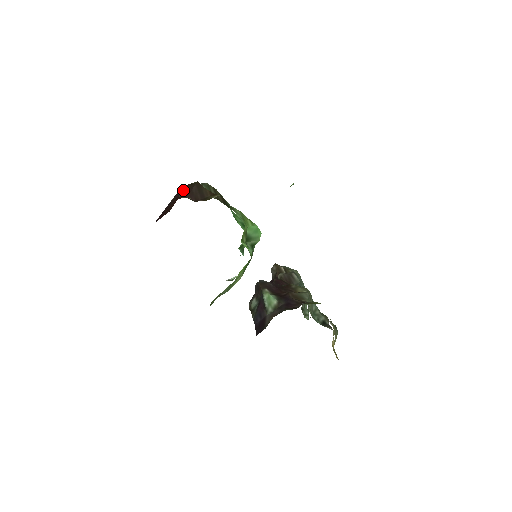
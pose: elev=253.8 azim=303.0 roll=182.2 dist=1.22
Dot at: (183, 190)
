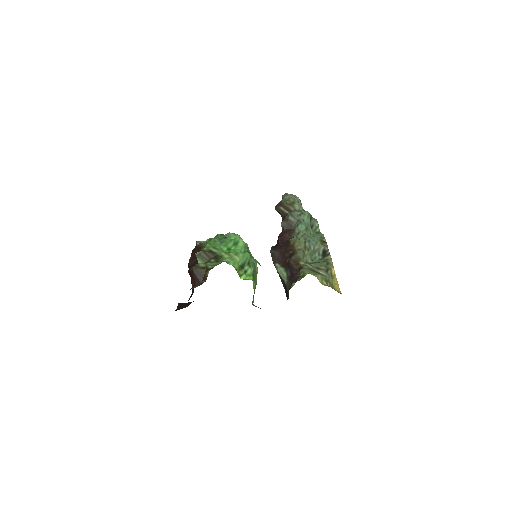
Dot at: (190, 275)
